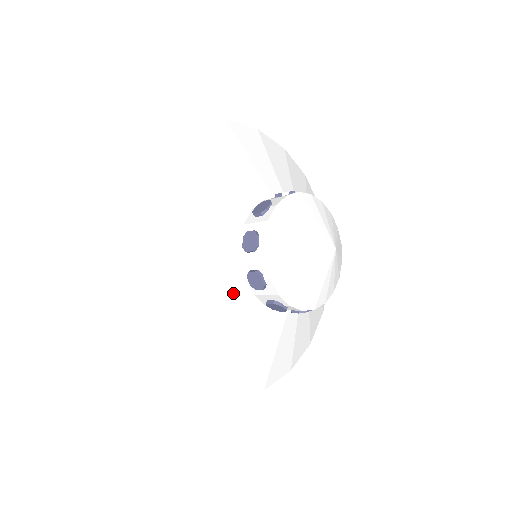
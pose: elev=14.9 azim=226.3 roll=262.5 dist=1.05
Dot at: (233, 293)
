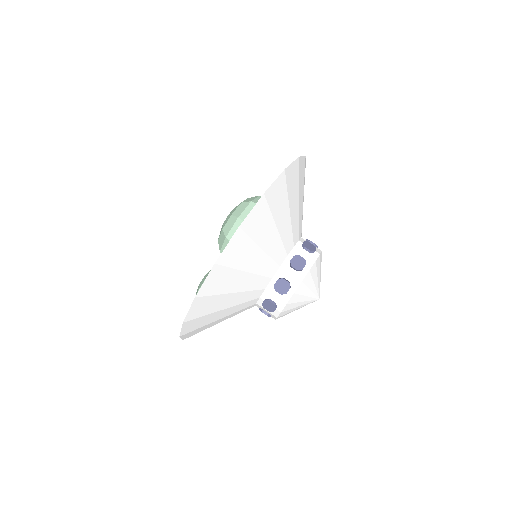
Dot at: occluded
